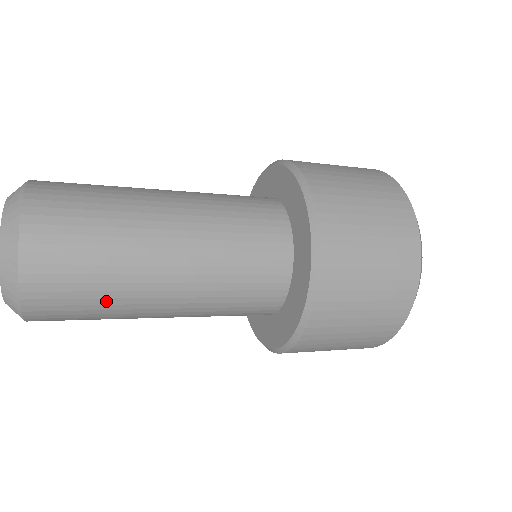
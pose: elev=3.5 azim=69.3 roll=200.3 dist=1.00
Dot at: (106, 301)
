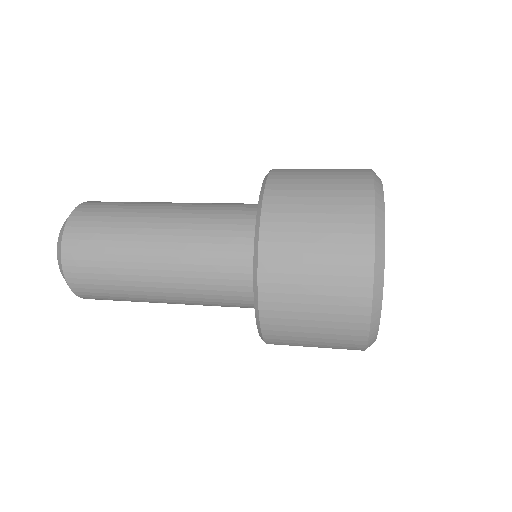
Dot at: (131, 301)
